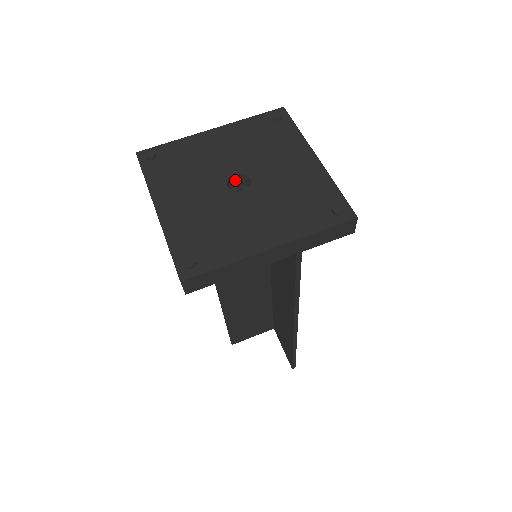
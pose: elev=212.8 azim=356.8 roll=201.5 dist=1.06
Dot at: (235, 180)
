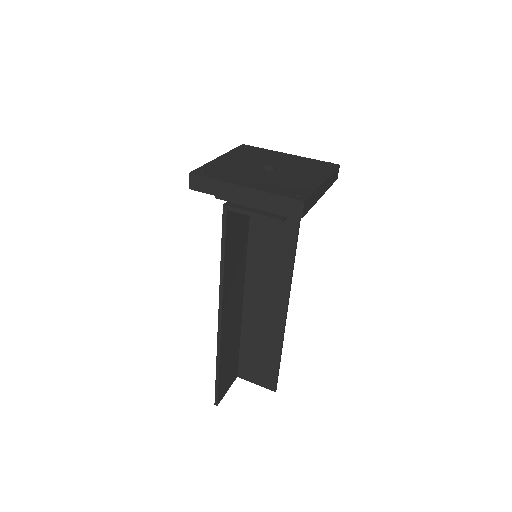
Dot at: occluded
